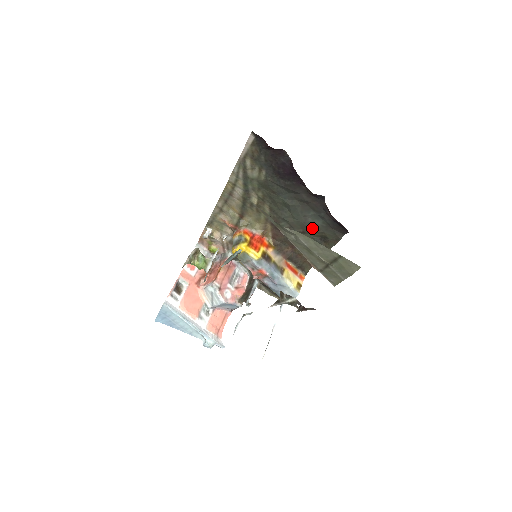
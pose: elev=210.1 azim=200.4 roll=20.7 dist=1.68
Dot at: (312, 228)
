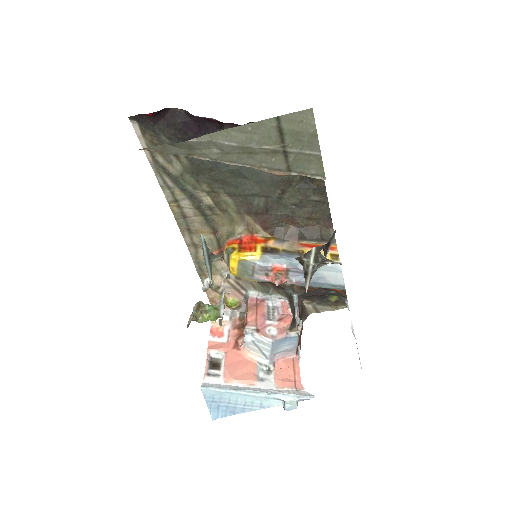
Dot at: (284, 177)
